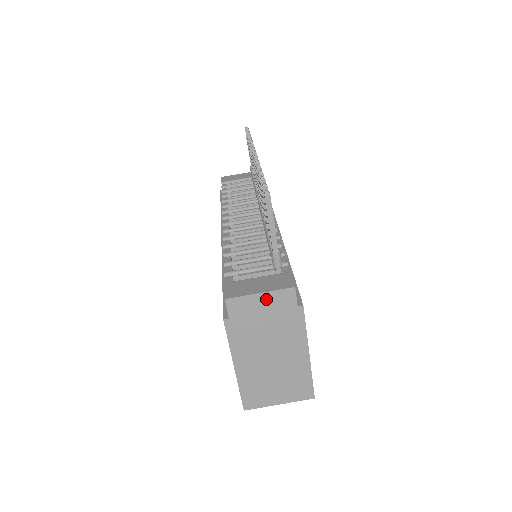
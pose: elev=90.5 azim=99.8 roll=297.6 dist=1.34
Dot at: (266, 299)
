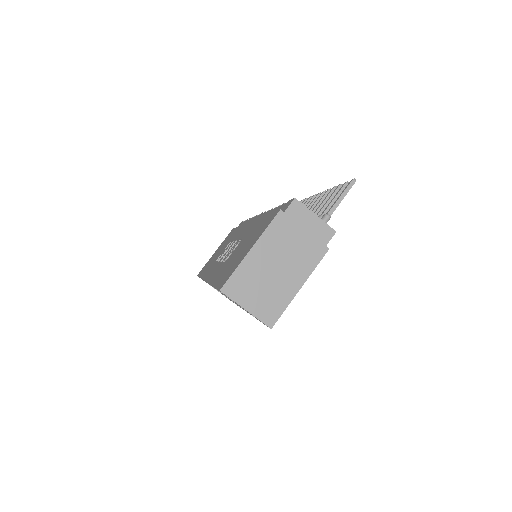
Dot at: (315, 222)
